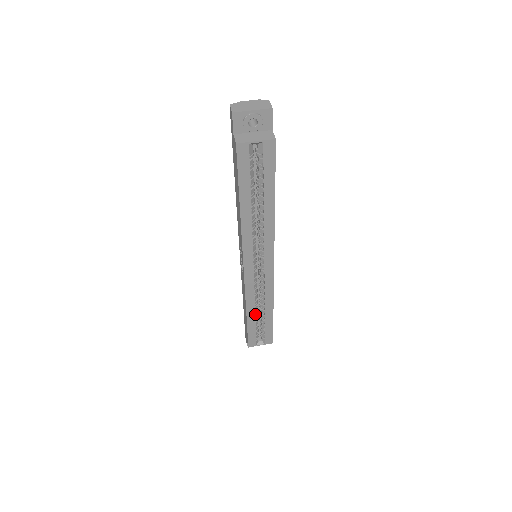
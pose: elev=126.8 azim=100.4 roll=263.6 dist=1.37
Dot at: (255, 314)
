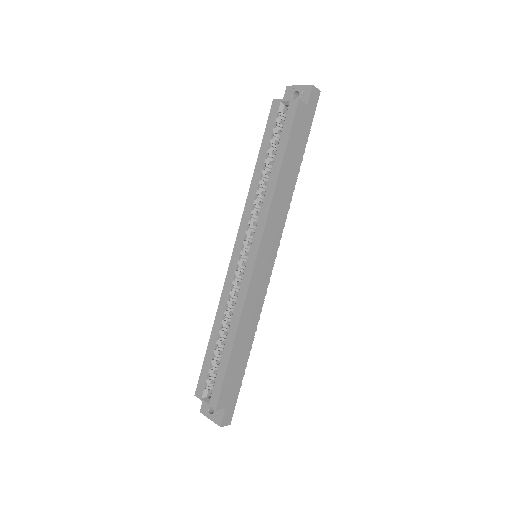
Dot at: (219, 333)
